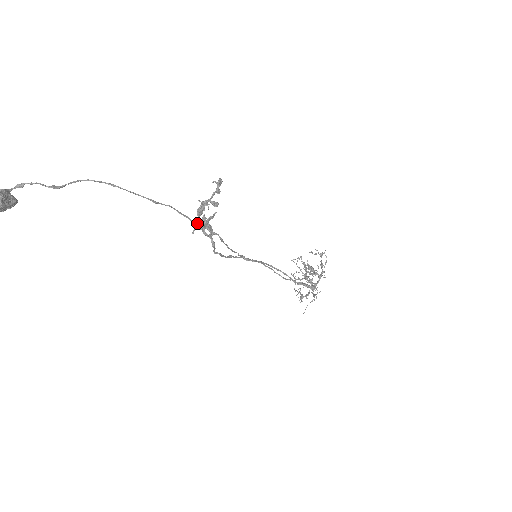
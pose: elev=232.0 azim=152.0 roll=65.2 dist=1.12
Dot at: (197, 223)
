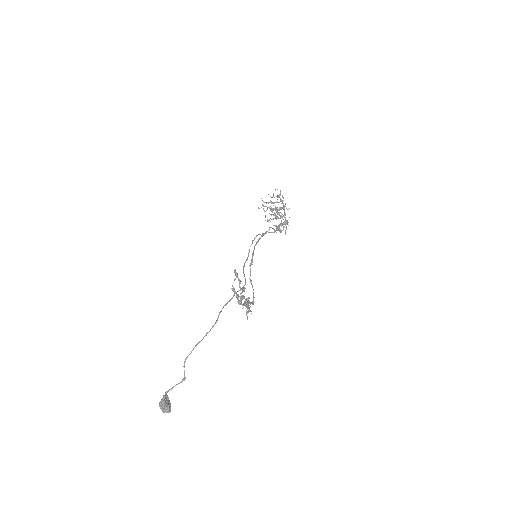
Dot at: occluded
